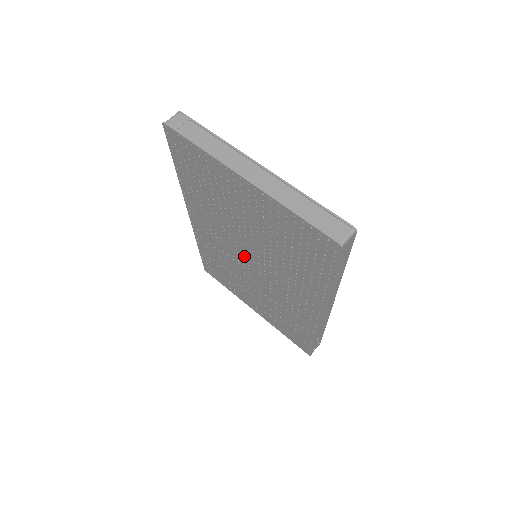
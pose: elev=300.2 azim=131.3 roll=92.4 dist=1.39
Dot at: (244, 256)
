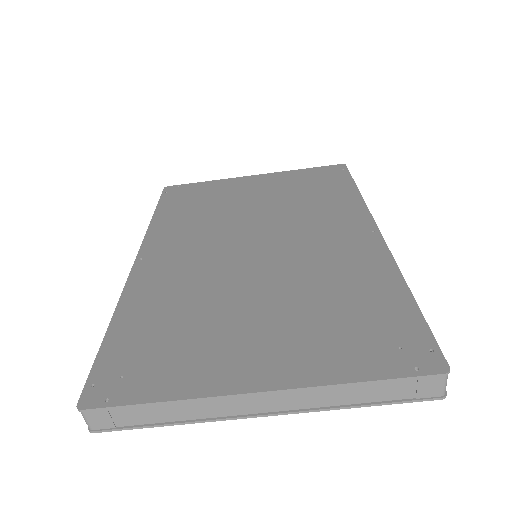
Dot at: occluded
